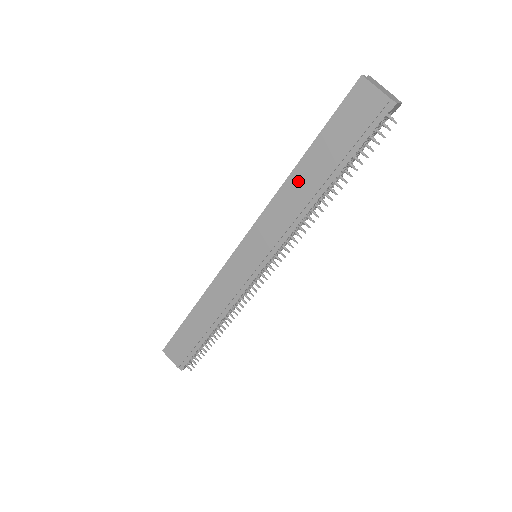
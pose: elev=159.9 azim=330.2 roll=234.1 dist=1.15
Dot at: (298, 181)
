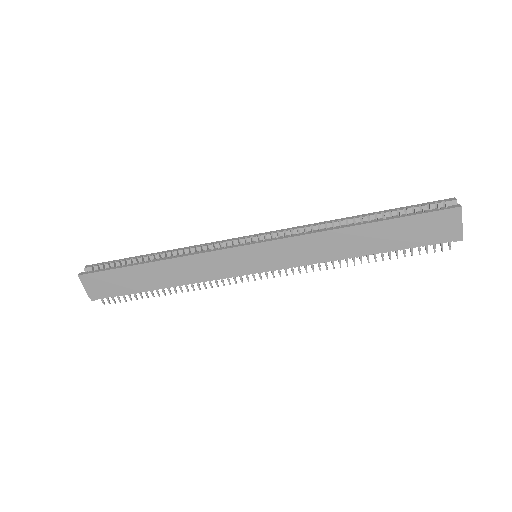
Dot at: (350, 236)
